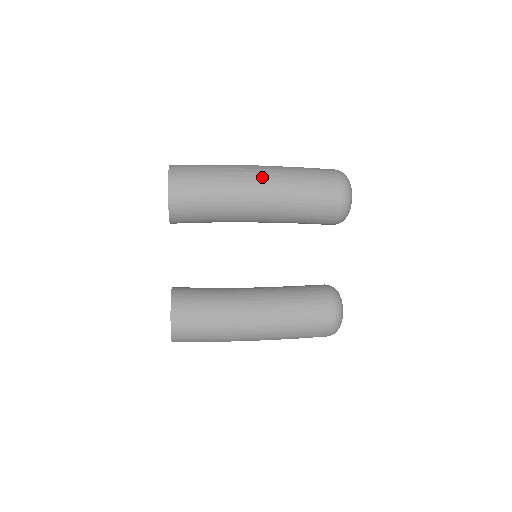
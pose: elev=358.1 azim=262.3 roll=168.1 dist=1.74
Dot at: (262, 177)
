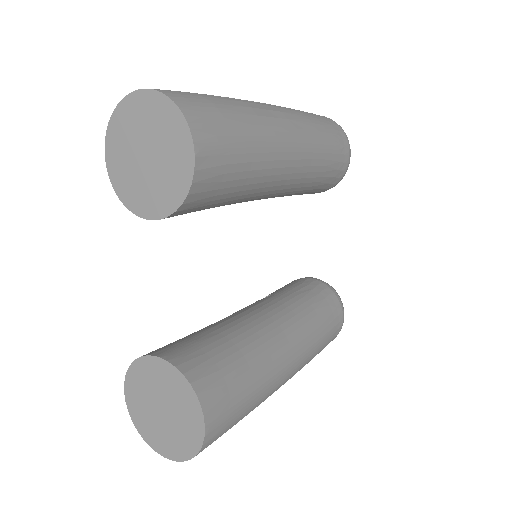
Dot at: (287, 118)
